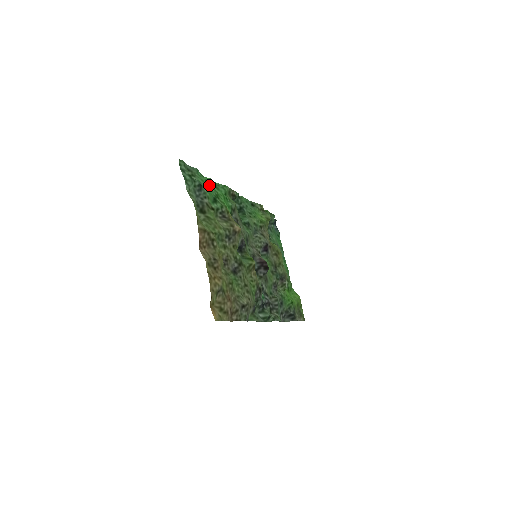
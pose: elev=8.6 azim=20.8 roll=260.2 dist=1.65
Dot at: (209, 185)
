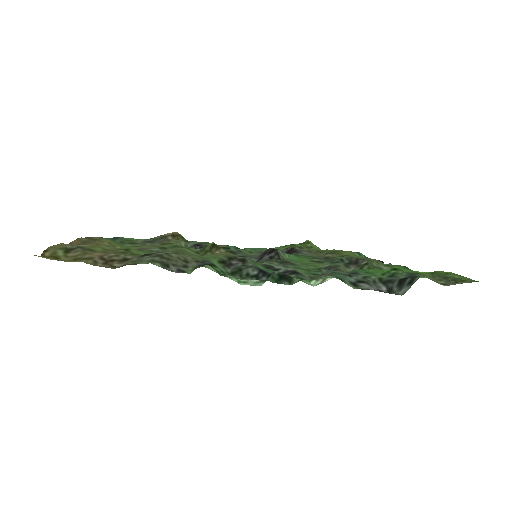
Dot at: occluded
